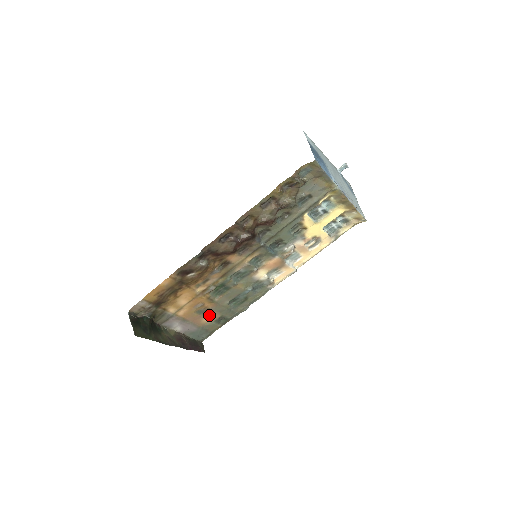
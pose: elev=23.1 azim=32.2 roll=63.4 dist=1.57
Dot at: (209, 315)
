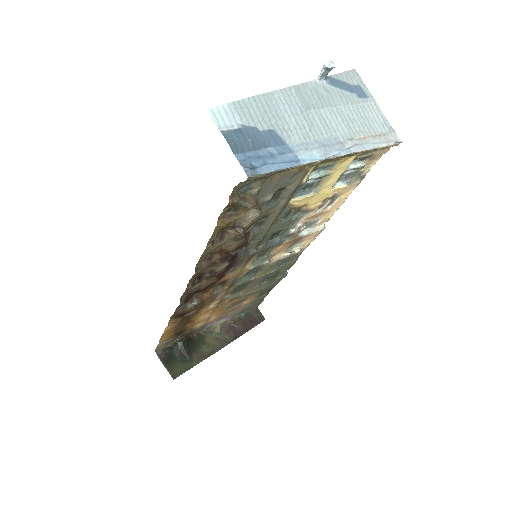
Dot at: (245, 300)
